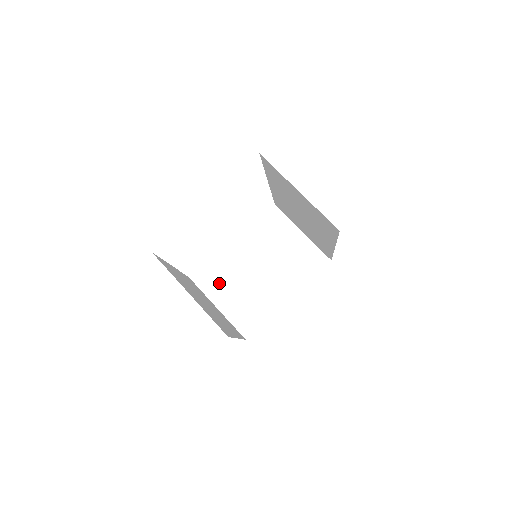
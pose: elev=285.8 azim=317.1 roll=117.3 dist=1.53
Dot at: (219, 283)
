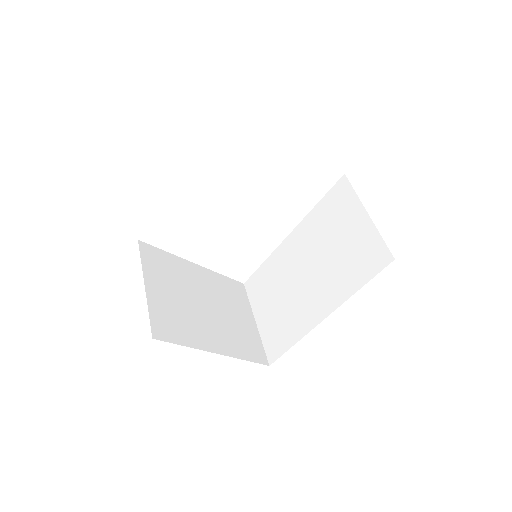
Dot at: (162, 273)
